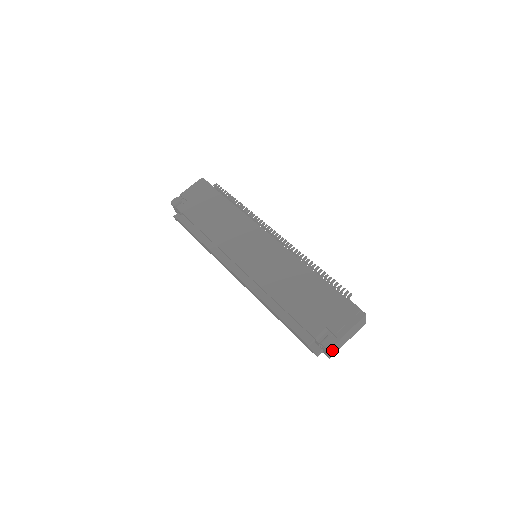
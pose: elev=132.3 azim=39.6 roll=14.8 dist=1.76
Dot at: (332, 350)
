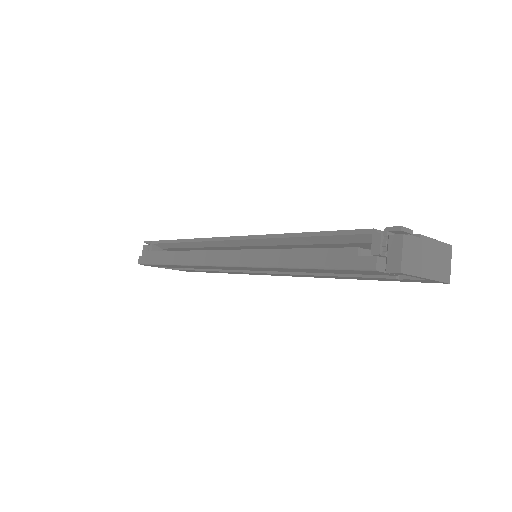
Dot at: (407, 248)
